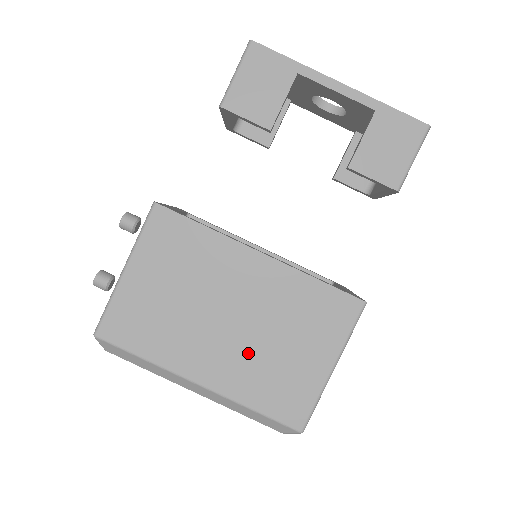
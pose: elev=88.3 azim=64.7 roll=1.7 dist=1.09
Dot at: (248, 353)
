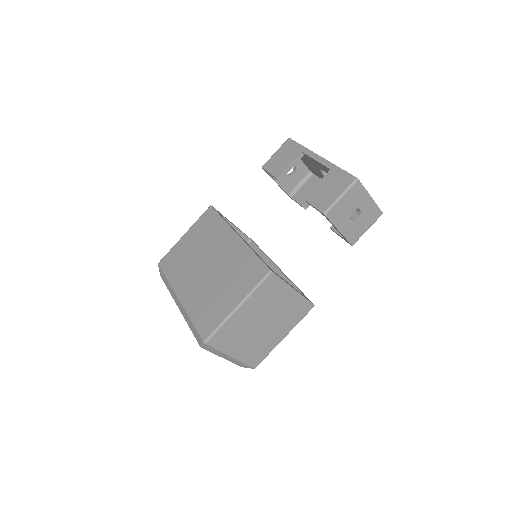
Dot at: (205, 287)
